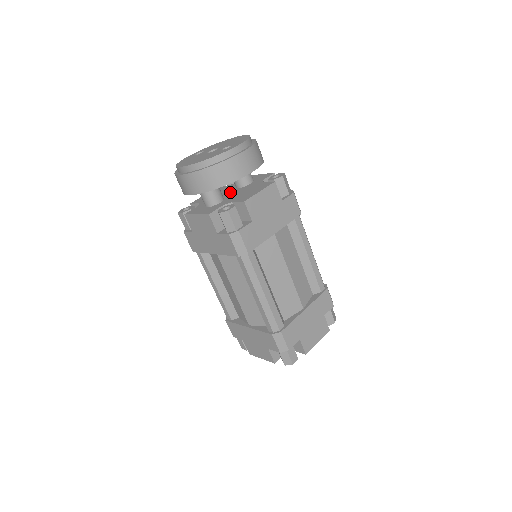
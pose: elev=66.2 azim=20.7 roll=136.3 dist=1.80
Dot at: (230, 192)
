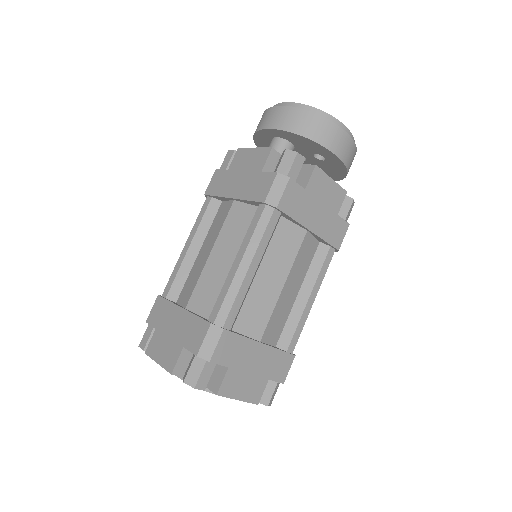
Dot at: occluded
